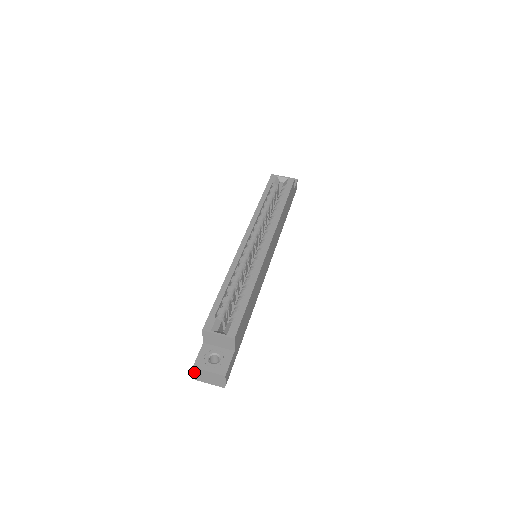
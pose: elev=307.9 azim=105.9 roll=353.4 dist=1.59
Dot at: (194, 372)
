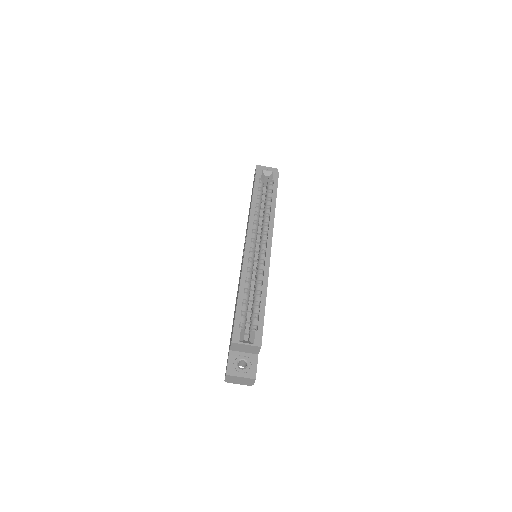
Dot at: (226, 378)
